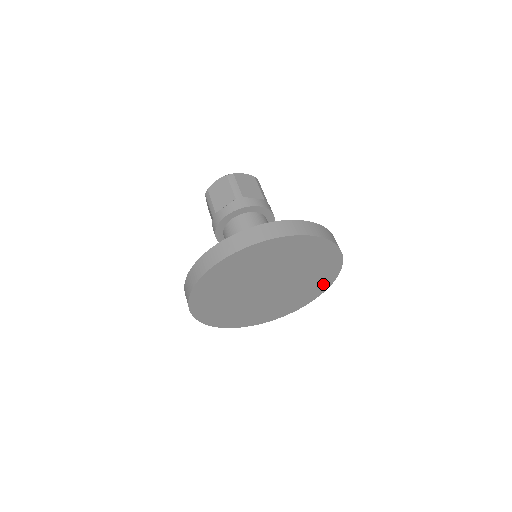
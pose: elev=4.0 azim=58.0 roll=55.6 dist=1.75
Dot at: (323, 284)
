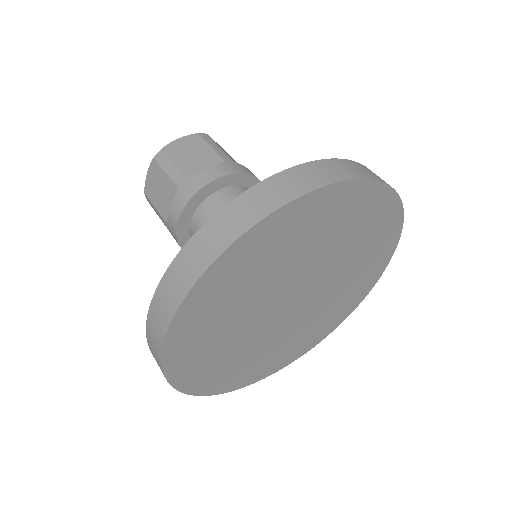
Dot at: (339, 316)
